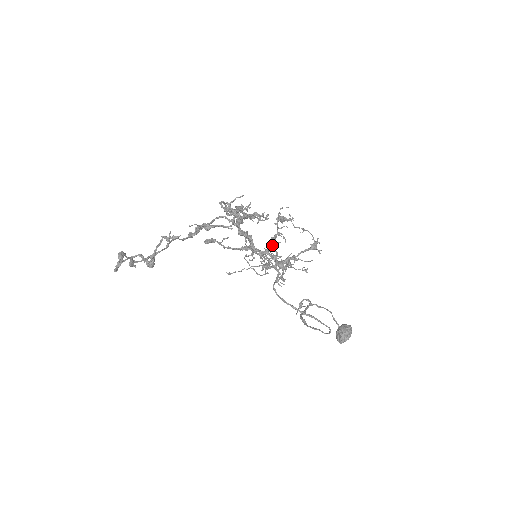
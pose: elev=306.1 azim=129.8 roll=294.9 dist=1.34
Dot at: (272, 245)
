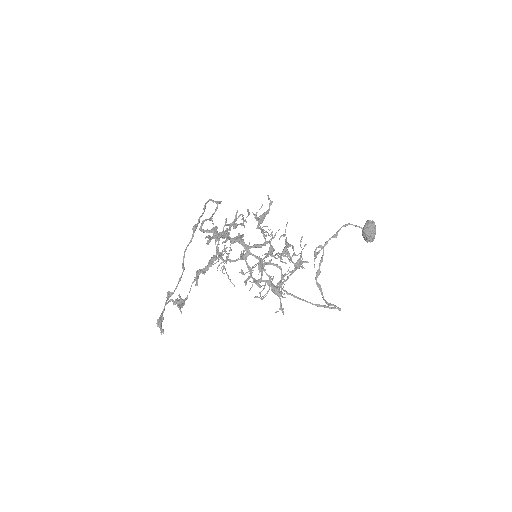
Dot at: (263, 267)
